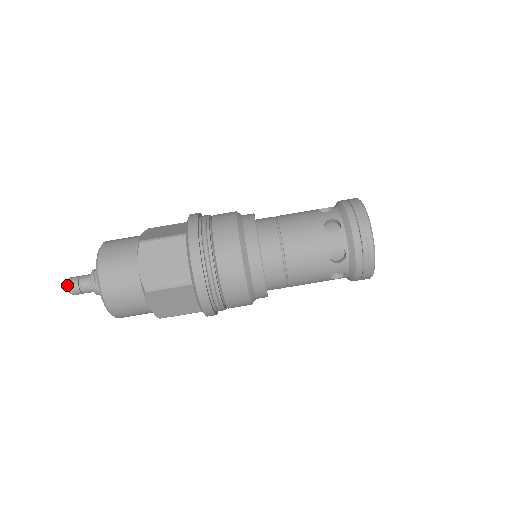
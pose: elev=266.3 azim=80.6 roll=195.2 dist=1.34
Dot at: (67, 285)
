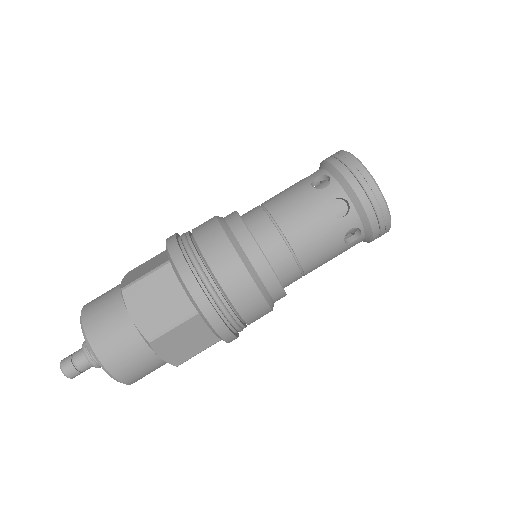
Dot at: (60, 363)
